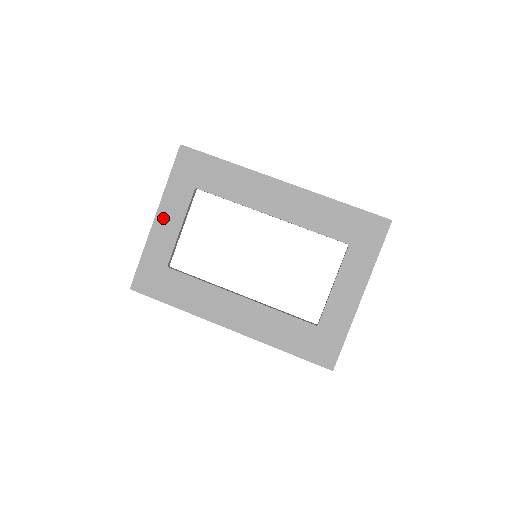
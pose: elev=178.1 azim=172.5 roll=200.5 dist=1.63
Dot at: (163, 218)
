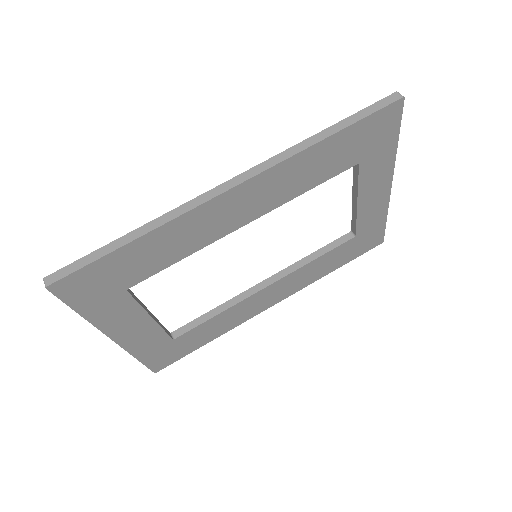
Dot at: (122, 333)
